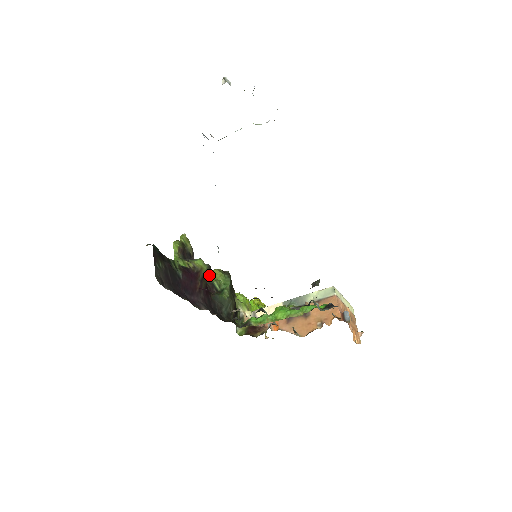
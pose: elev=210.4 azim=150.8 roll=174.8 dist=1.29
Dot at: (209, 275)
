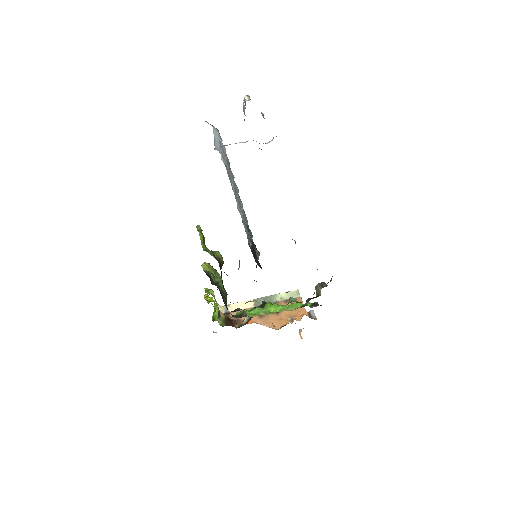
Dot at: occluded
